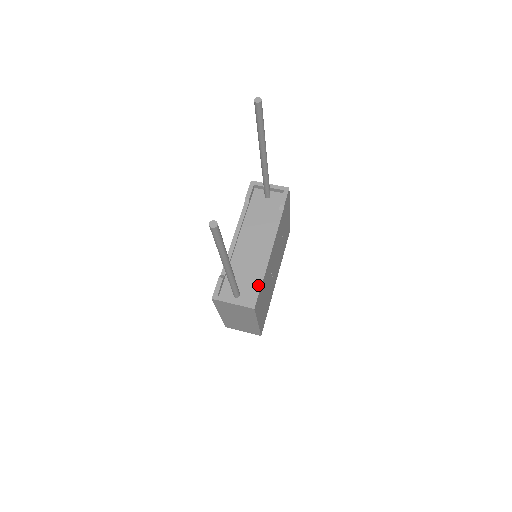
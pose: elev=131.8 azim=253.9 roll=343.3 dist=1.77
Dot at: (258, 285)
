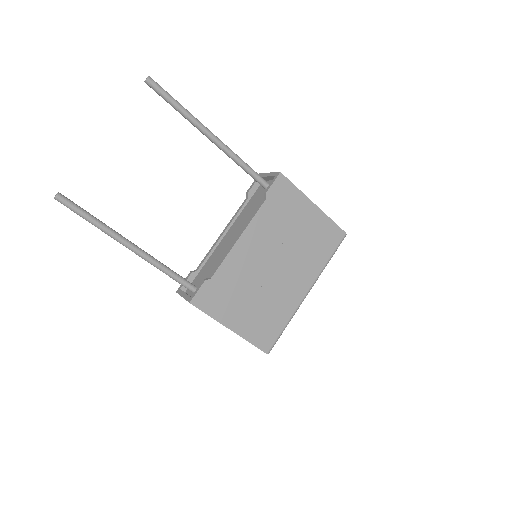
Dot at: (205, 279)
